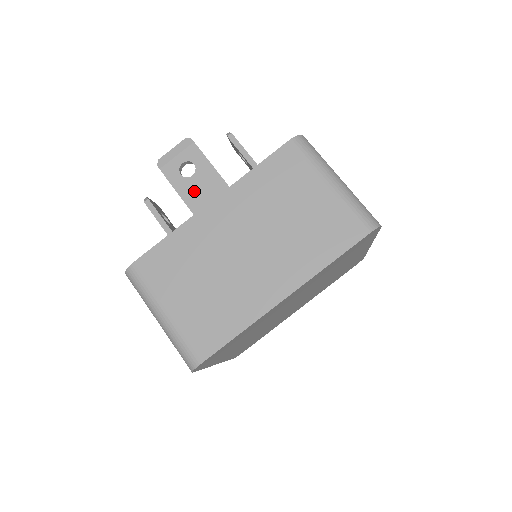
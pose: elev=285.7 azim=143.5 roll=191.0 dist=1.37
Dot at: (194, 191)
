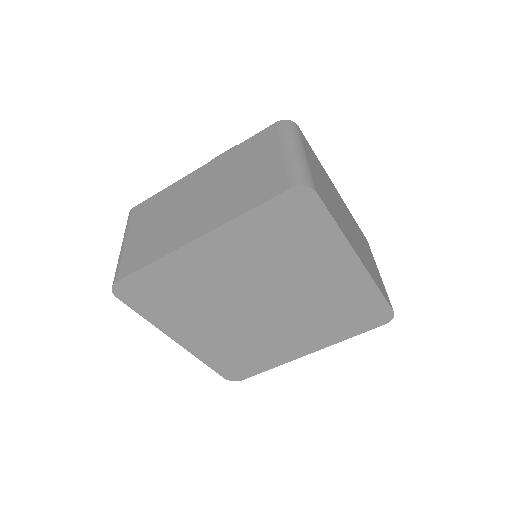
Dot at: occluded
